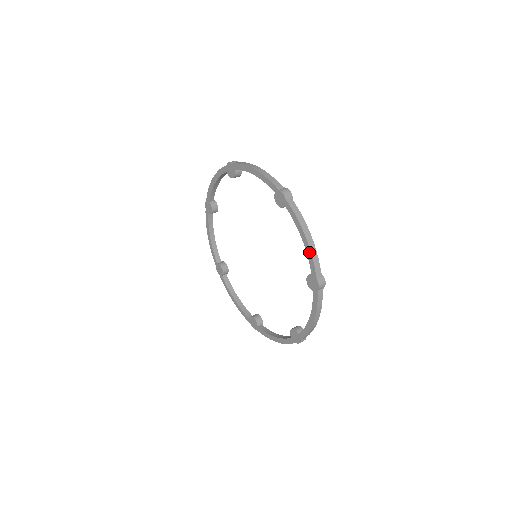
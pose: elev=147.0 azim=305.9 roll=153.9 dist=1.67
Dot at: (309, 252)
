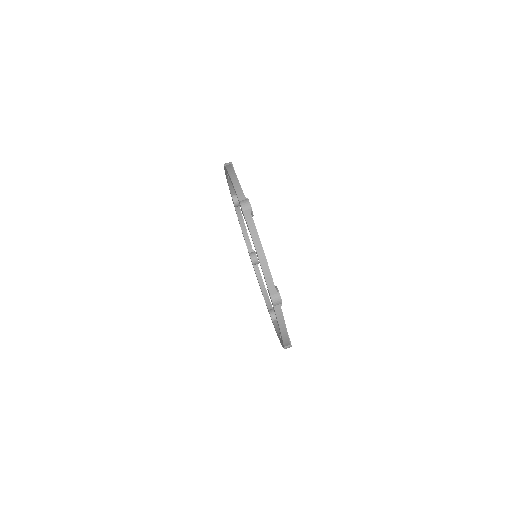
Dot at: (282, 339)
